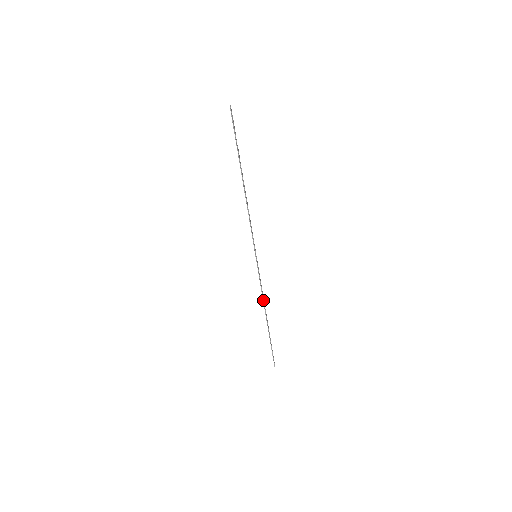
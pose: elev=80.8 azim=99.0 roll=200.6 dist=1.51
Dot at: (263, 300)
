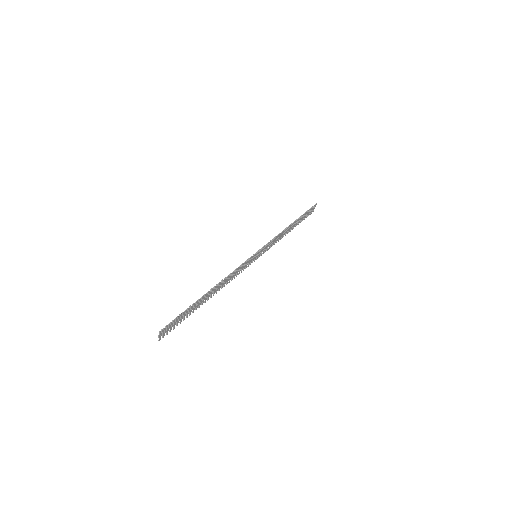
Dot at: (229, 275)
